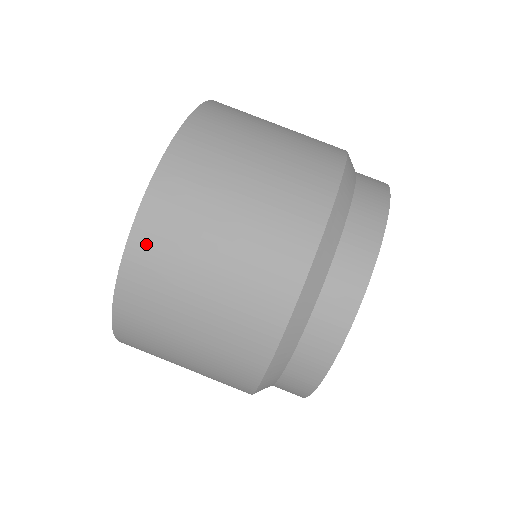
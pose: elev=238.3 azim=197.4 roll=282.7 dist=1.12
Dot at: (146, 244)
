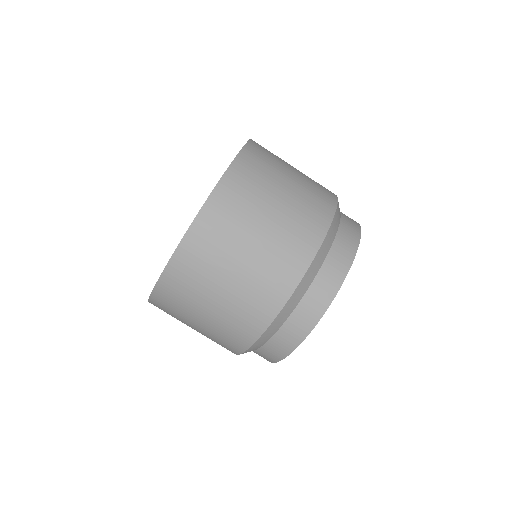
Dot at: (164, 294)
